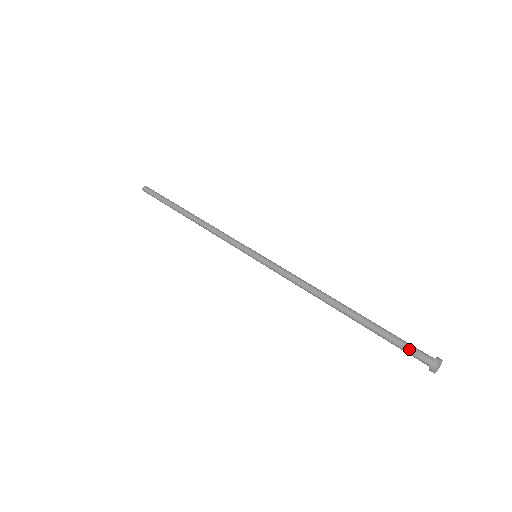
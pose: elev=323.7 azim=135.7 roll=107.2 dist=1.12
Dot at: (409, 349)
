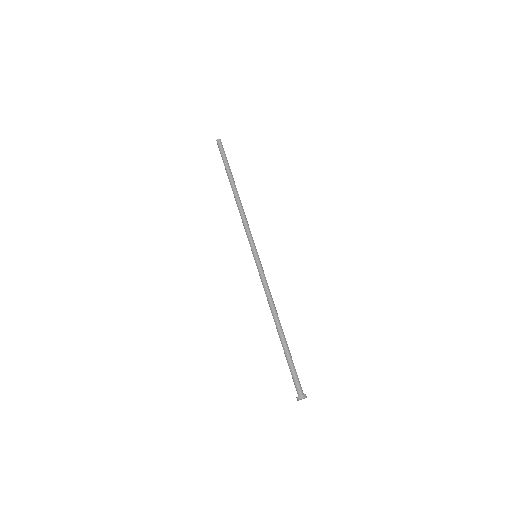
Dot at: (293, 381)
